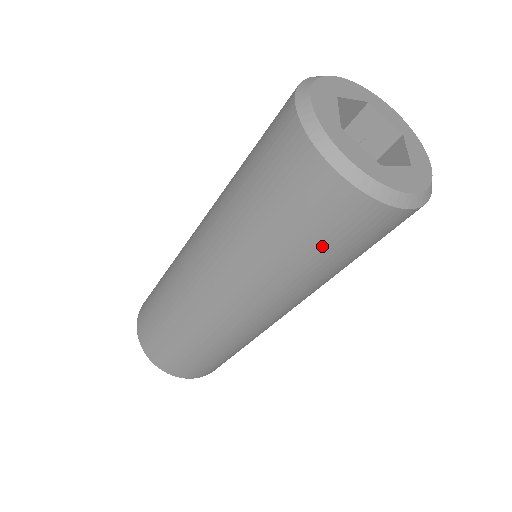
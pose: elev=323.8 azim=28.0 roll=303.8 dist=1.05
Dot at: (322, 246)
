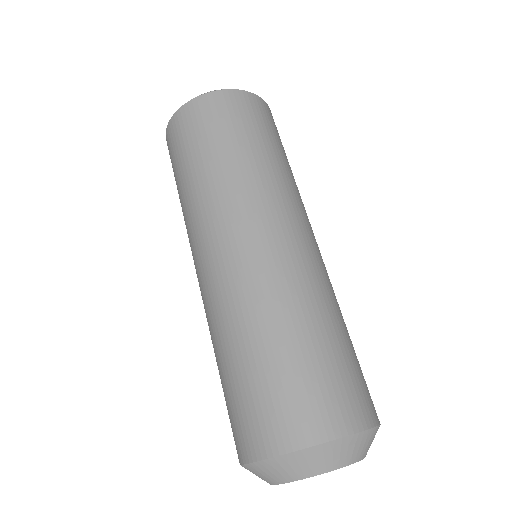
Dot at: (217, 137)
